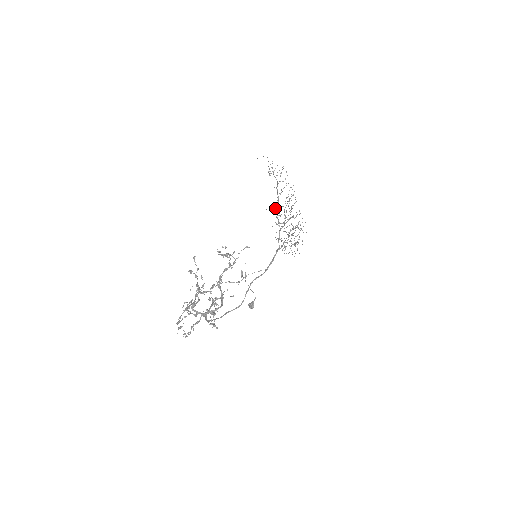
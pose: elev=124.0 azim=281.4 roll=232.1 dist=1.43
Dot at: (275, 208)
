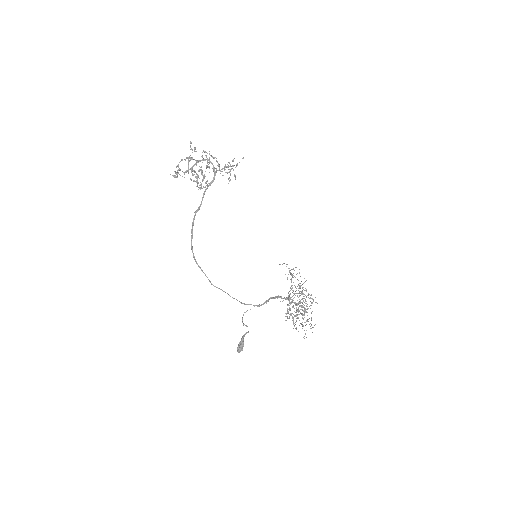
Dot at: occluded
